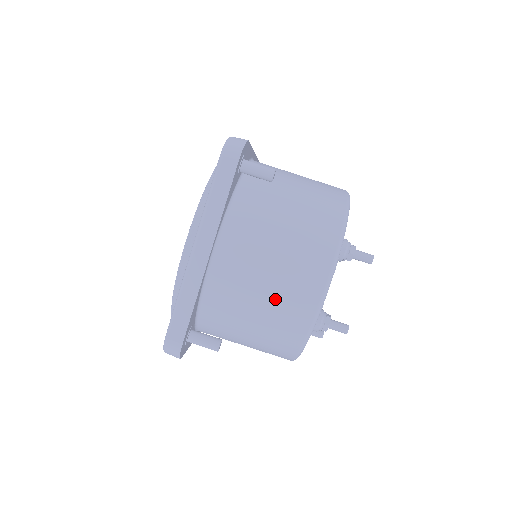
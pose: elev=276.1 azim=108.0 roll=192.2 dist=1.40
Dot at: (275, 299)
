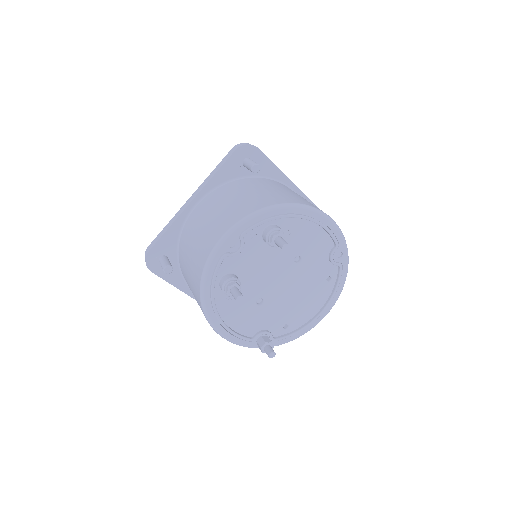
Dot at: (201, 239)
